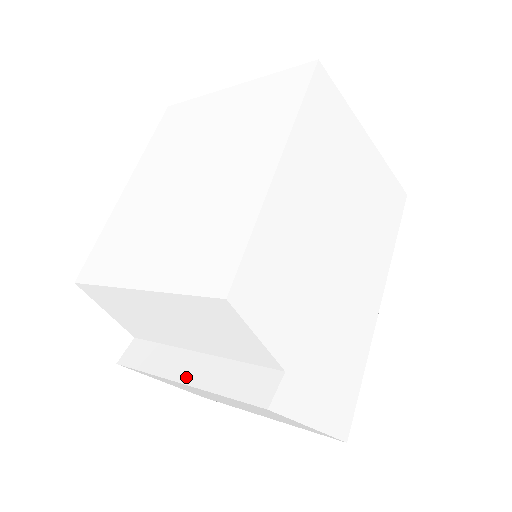
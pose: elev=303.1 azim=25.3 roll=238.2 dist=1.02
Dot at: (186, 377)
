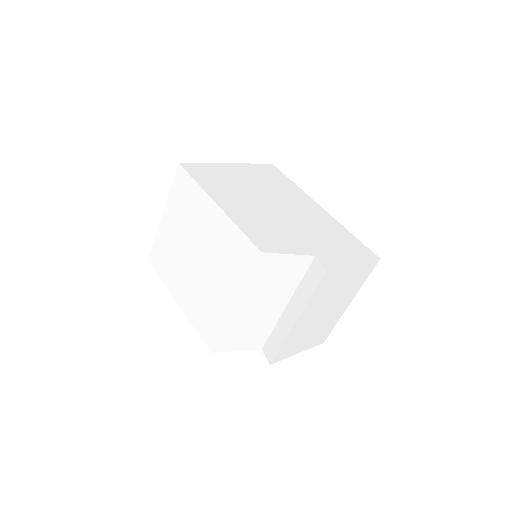
Dot at: (295, 317)
